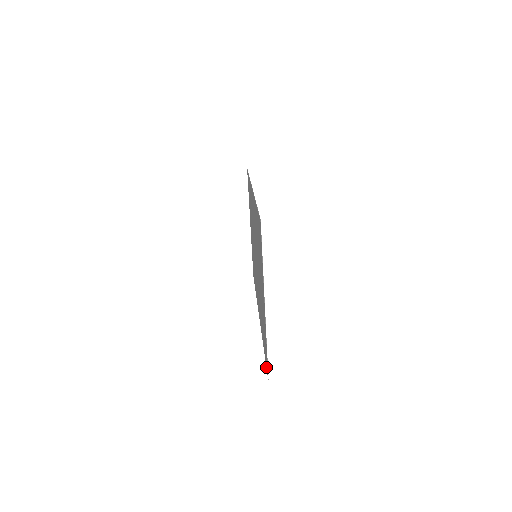
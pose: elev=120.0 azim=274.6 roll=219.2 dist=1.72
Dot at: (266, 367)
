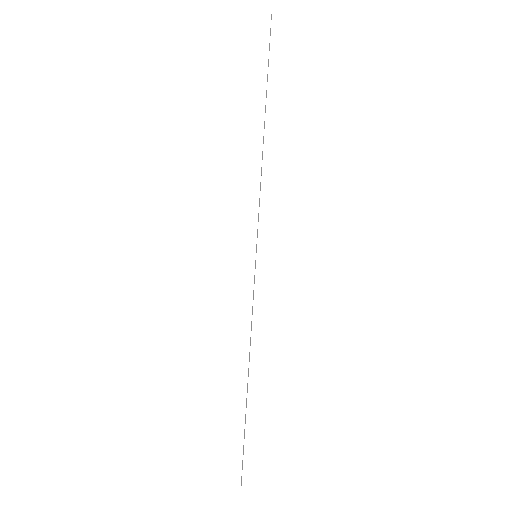
Dot at: occluded
